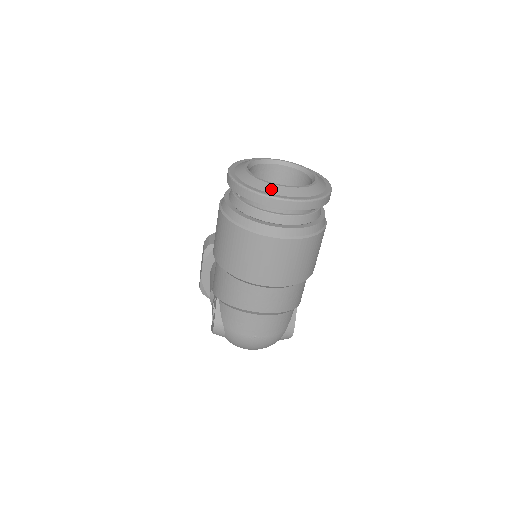
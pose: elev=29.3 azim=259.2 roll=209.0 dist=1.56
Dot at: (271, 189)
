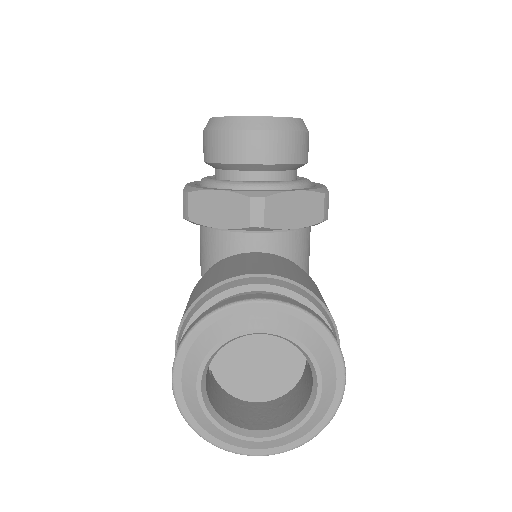
Dot at: (234, 442)
